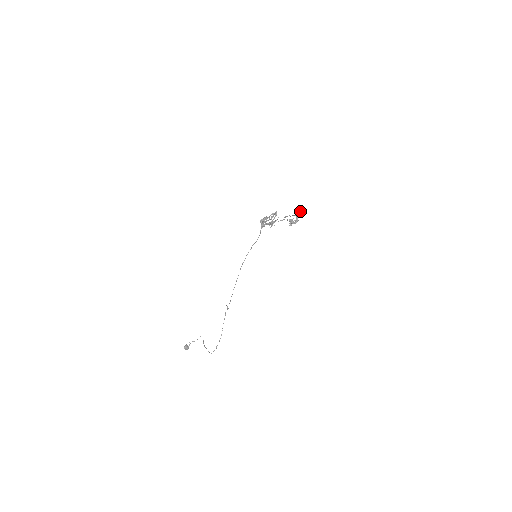
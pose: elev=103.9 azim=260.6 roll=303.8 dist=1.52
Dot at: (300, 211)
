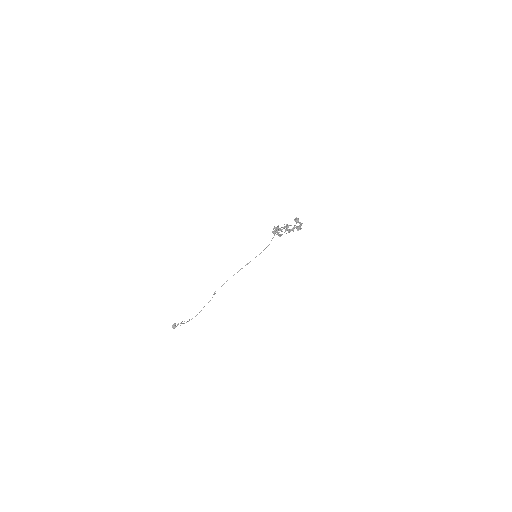
Dot at: (298, 222)
